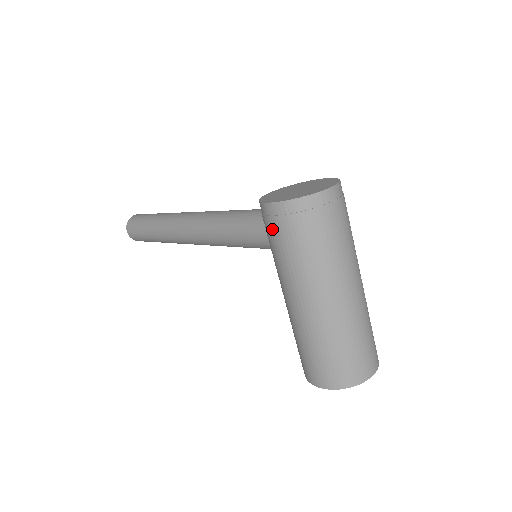
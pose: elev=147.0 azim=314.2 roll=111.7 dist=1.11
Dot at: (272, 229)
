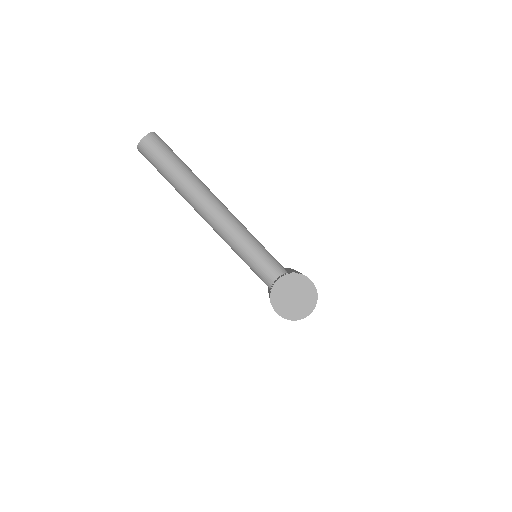
Dot at: occluded
